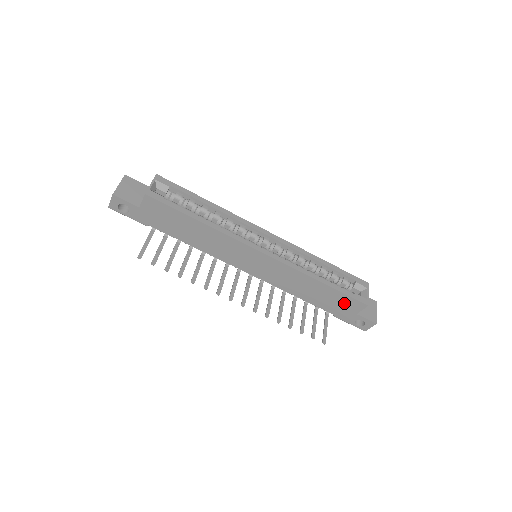
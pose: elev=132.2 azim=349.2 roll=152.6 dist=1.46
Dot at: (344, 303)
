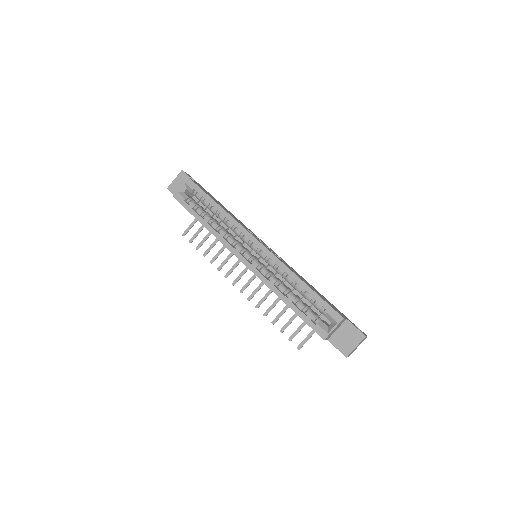
Dot at: occluded
